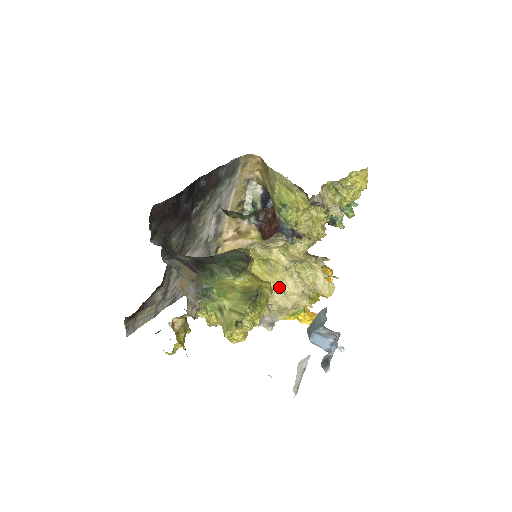
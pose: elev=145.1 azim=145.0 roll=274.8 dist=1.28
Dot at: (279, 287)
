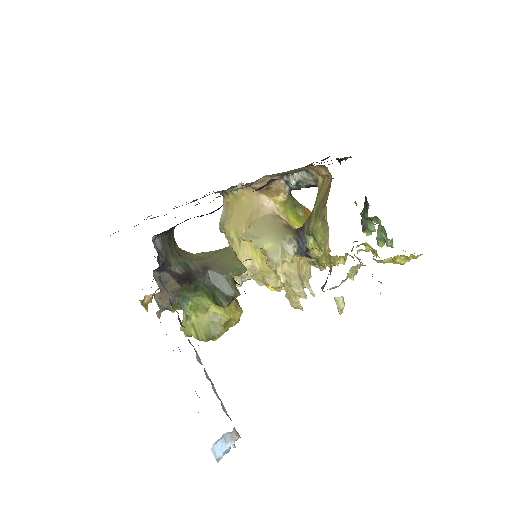
Dot at: (262, 274)
